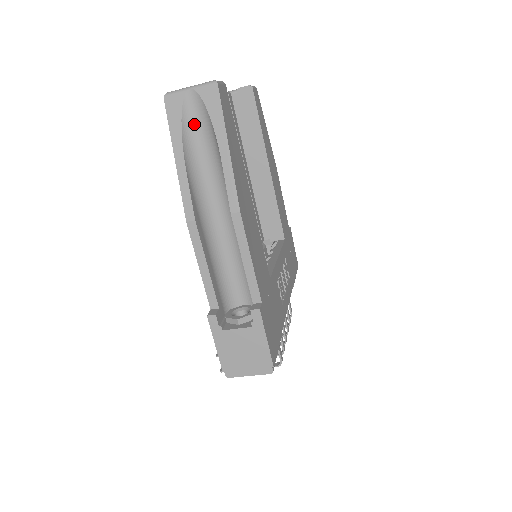
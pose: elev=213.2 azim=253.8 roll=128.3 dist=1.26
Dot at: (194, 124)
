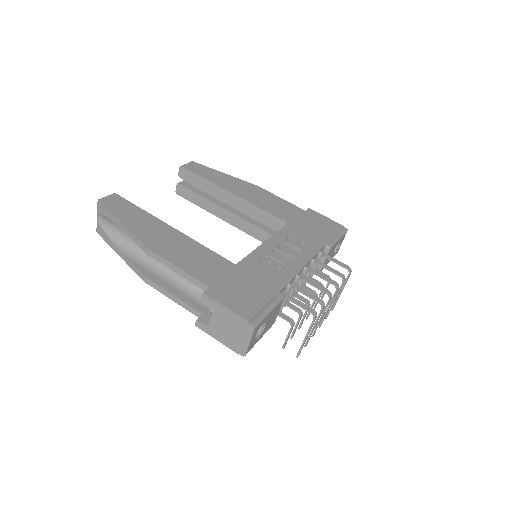
Dot at: (113, 229)
